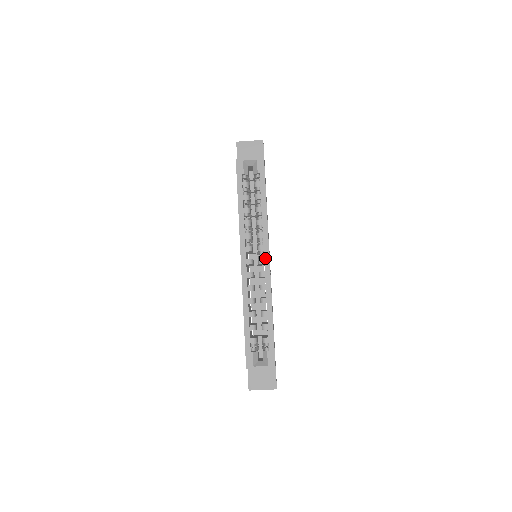
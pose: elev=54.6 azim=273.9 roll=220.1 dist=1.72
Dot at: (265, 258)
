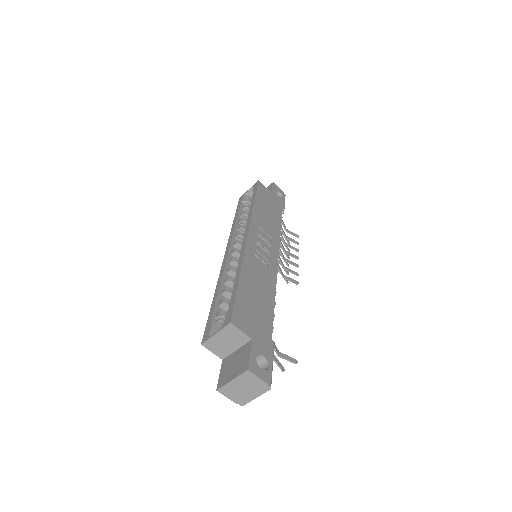
Dot at: (244, 236)
